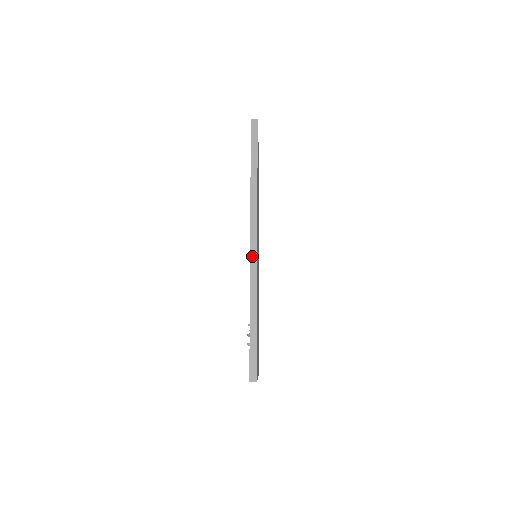
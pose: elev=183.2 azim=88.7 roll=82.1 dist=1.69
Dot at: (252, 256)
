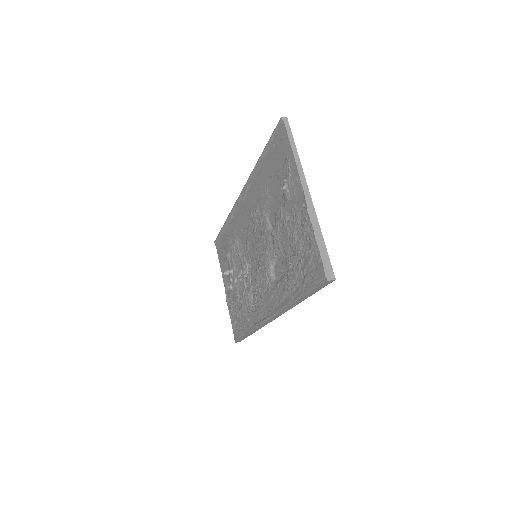
Dot at: (266, 323)
